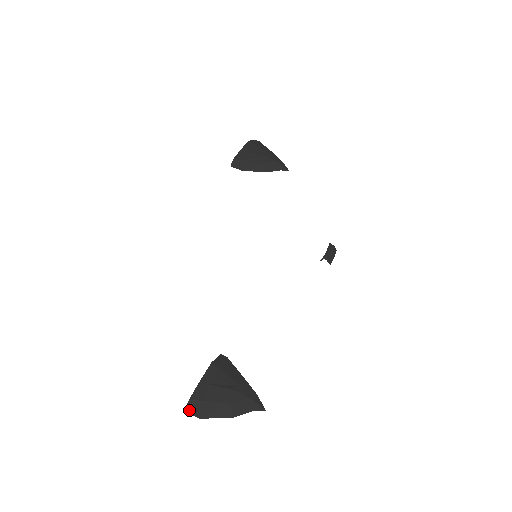
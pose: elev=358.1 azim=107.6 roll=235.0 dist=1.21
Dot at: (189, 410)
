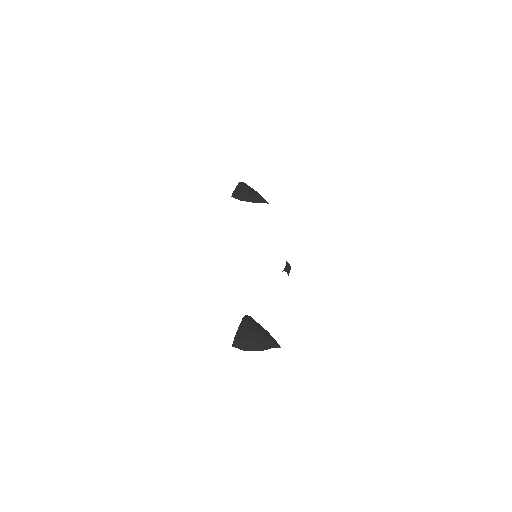
Dot at: (235, 345)
